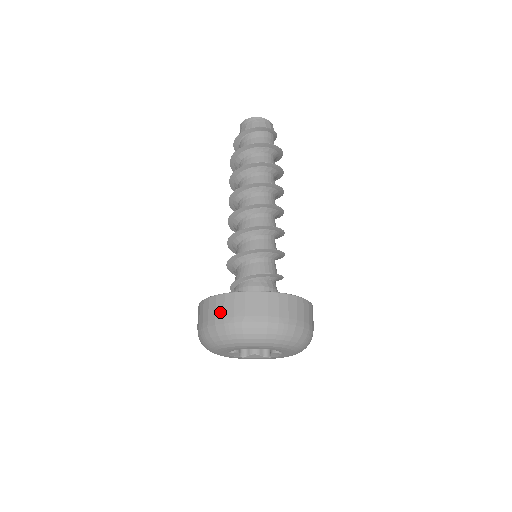
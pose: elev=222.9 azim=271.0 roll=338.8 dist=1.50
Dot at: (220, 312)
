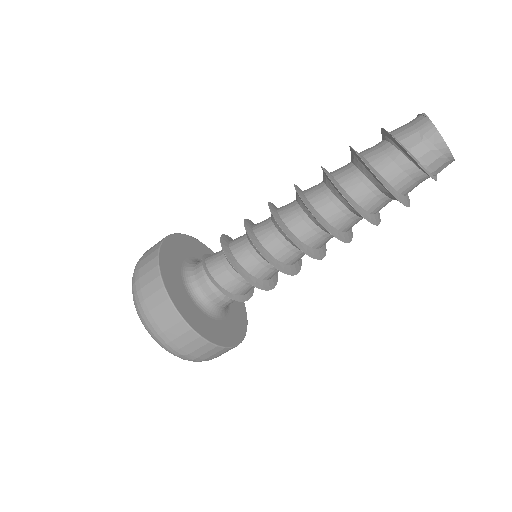
Dot at: (172, 335)
